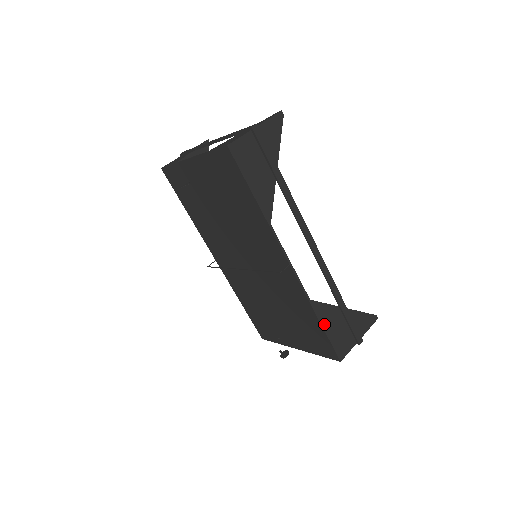
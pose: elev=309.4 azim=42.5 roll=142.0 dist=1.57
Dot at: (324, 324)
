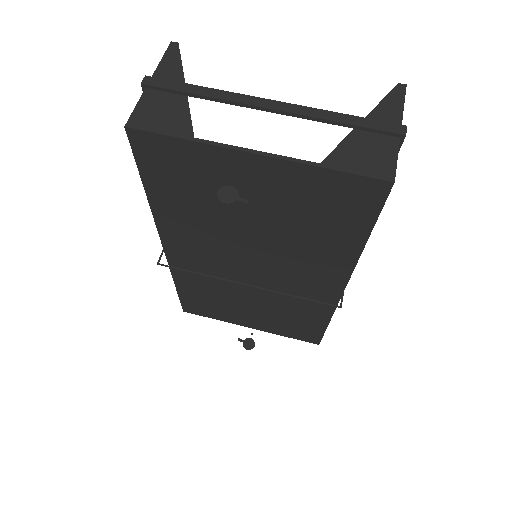
Dot at: occluded
